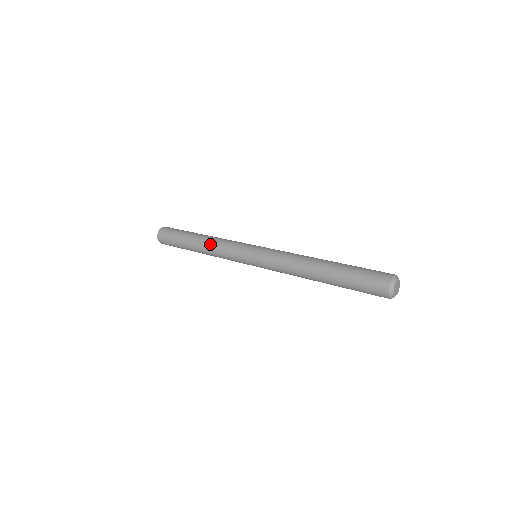
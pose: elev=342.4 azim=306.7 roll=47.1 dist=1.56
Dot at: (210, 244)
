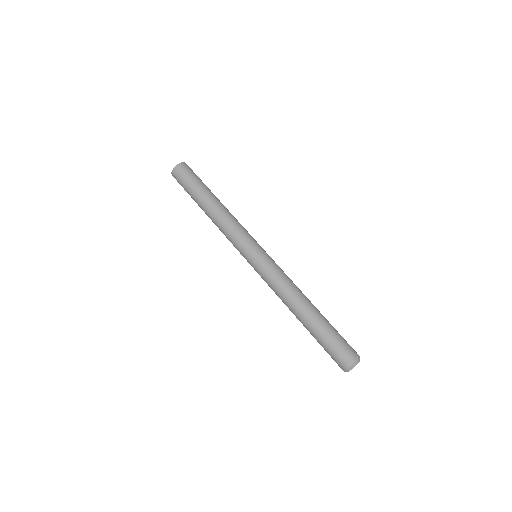
Dot at: (217, 222)
